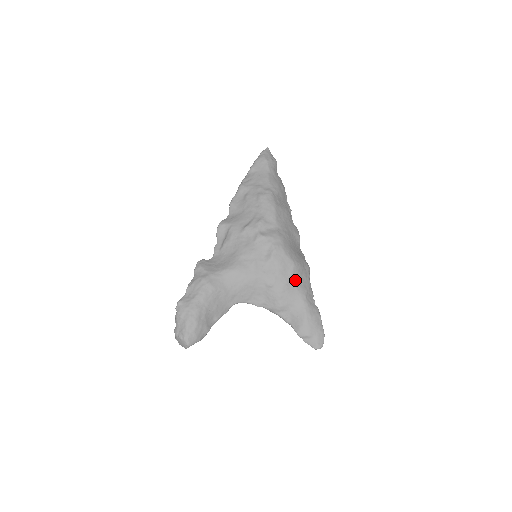
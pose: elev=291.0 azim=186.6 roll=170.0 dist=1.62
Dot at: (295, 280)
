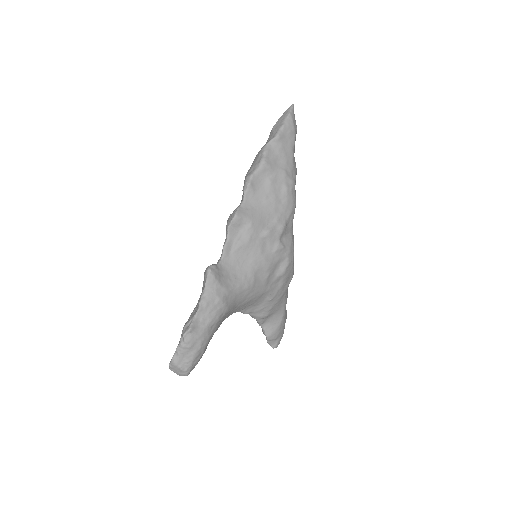
Dot at: occluded
